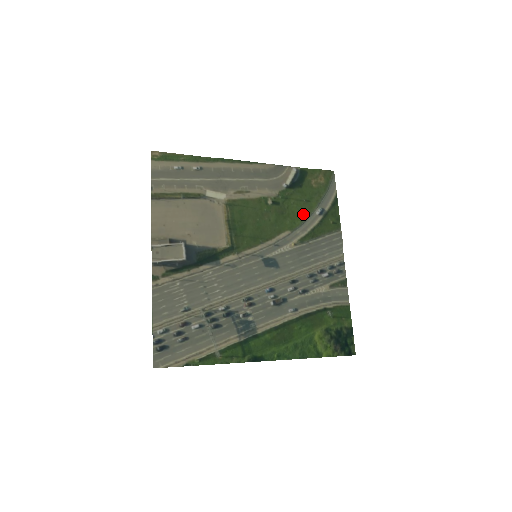
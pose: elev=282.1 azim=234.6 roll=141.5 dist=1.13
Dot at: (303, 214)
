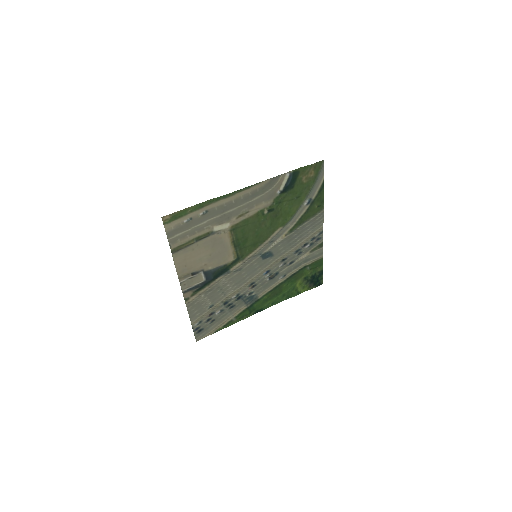
Dot at: (293, 210)
